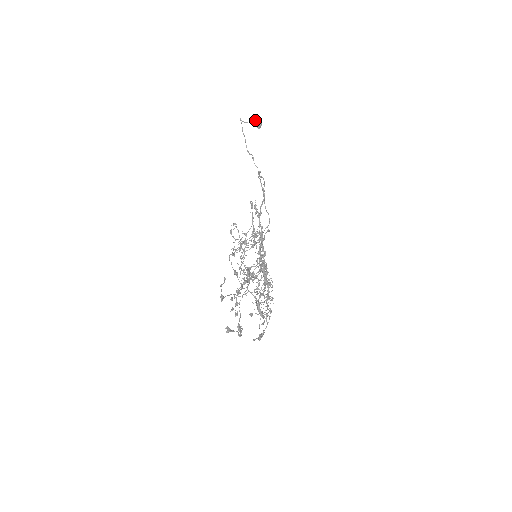
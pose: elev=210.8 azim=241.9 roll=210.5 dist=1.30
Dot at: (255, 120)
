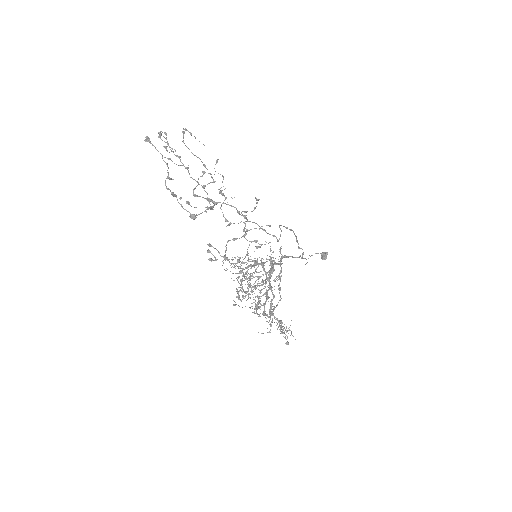
Dot at: occluded
